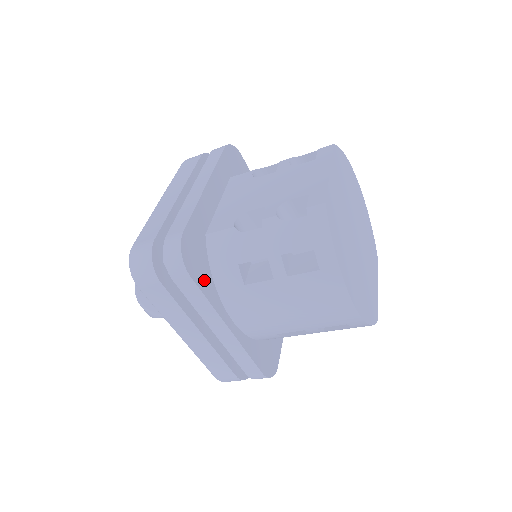
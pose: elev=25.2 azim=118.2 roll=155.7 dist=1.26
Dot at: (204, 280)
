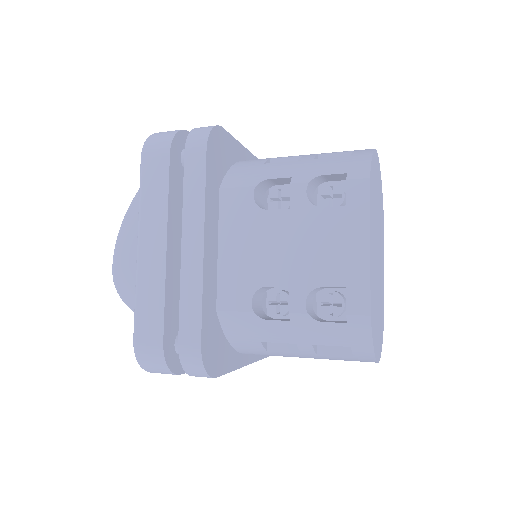
Dot at: (225, 359)
